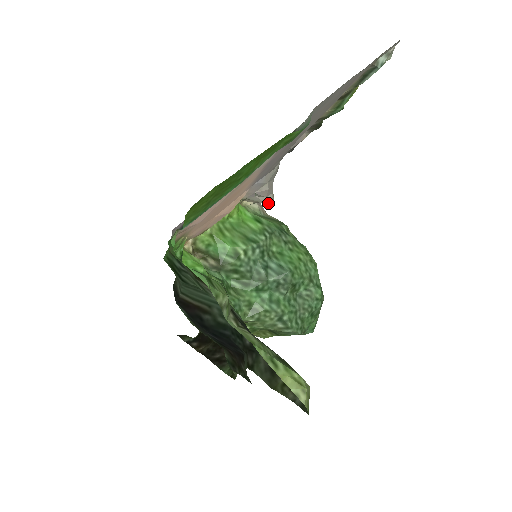
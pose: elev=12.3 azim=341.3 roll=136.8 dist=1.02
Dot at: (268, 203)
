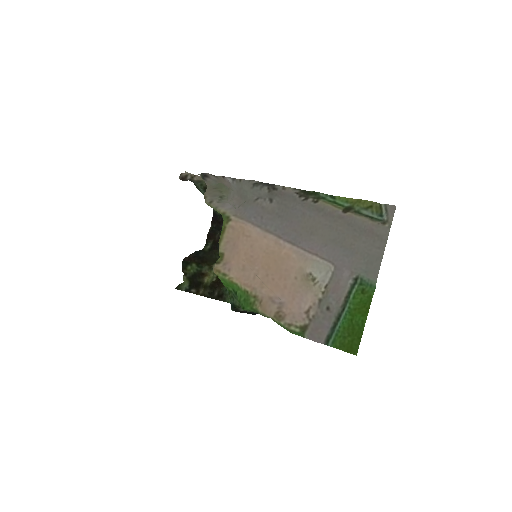
Dot at: (227, 194)
